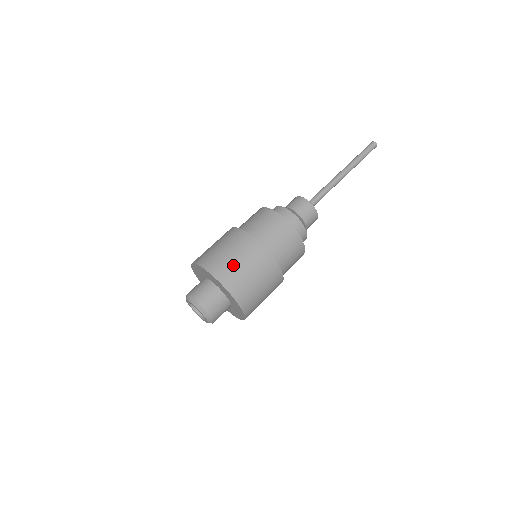
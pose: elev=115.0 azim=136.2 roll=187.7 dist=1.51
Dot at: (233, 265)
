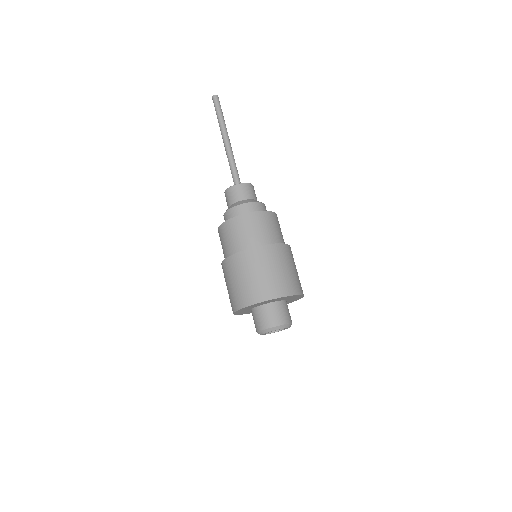
Dot at: (245, 286)
